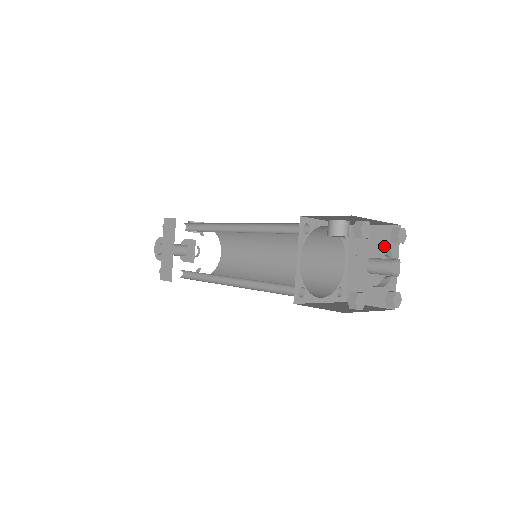
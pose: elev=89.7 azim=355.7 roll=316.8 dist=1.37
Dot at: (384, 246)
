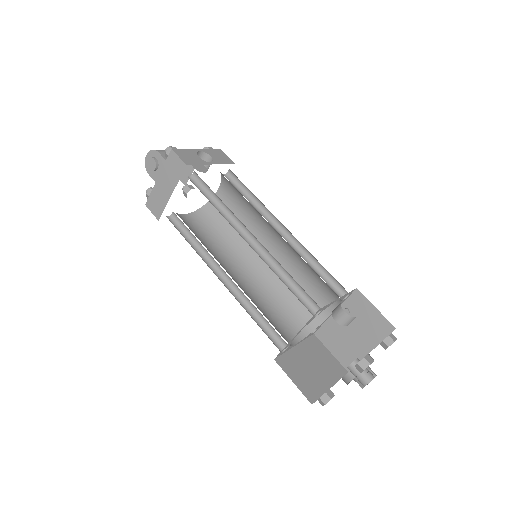
Dot at: occluded
